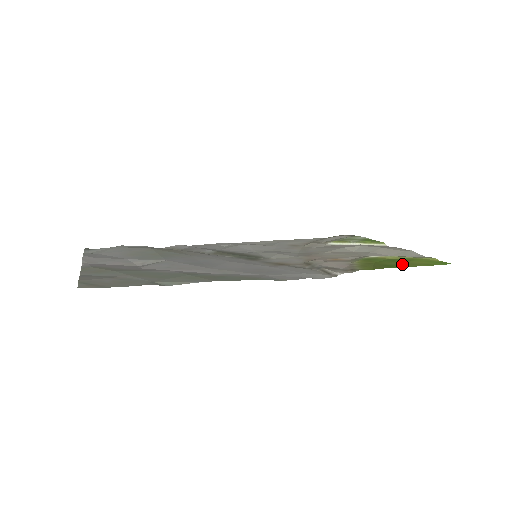
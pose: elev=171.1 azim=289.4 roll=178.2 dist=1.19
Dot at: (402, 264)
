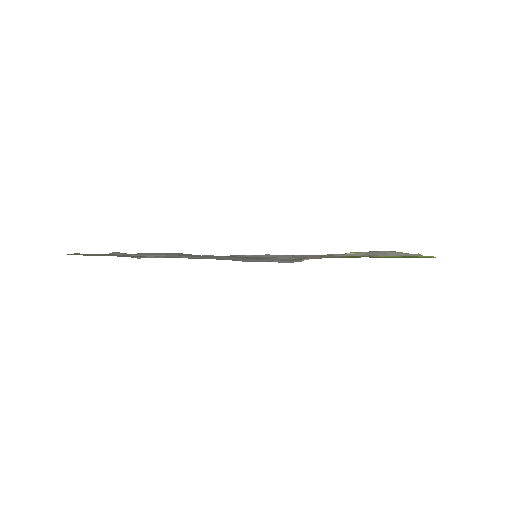
Dot at: (383, 257)
